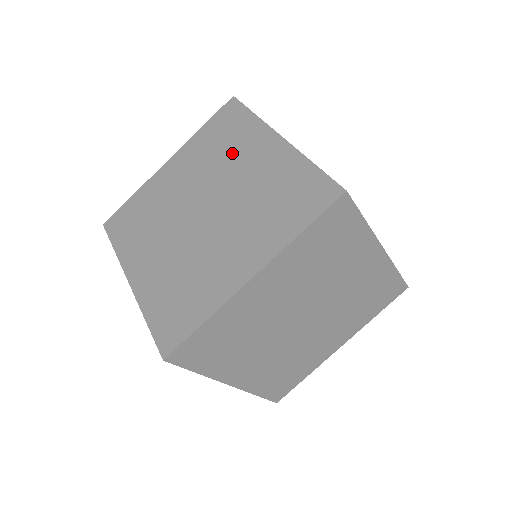
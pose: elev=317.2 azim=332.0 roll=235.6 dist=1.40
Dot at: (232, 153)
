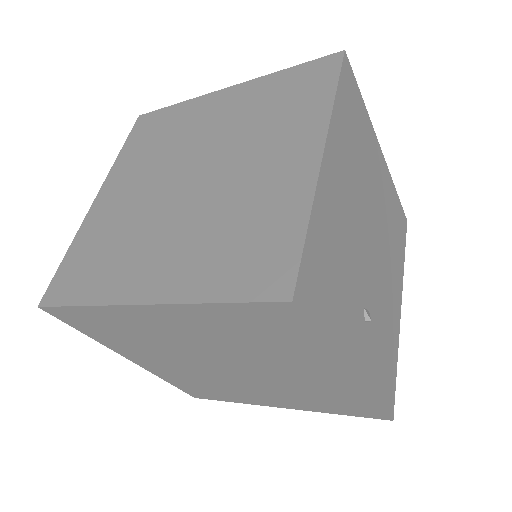
Dot at: (271, 130)
